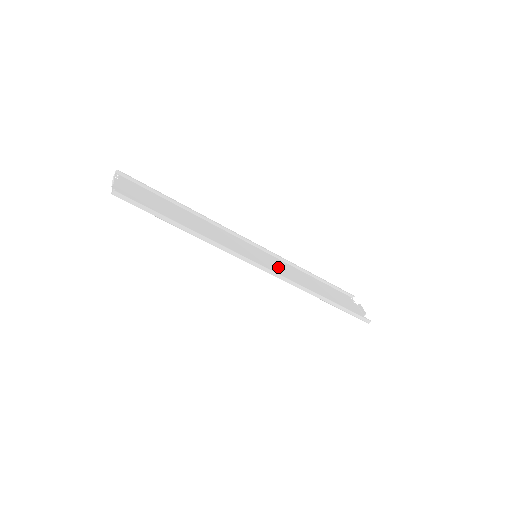
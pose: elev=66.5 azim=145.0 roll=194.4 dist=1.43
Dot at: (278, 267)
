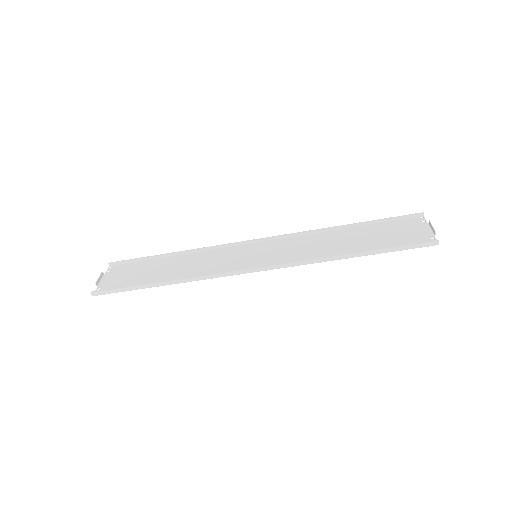
Dot at: (288, 250)
